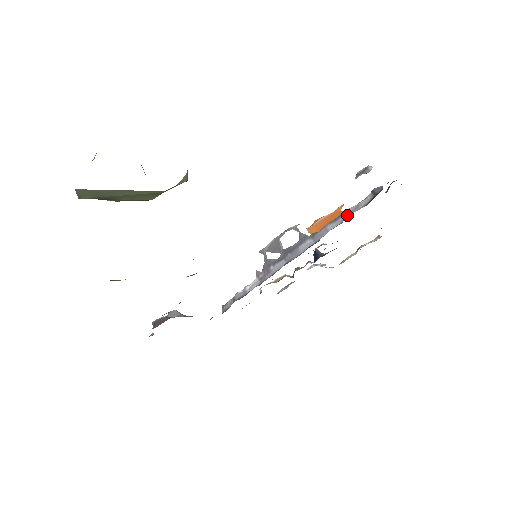
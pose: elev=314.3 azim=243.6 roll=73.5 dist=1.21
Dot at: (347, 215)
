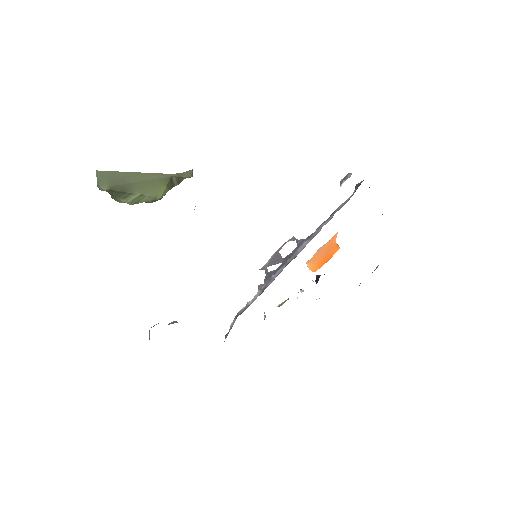
Dot at: occluded
